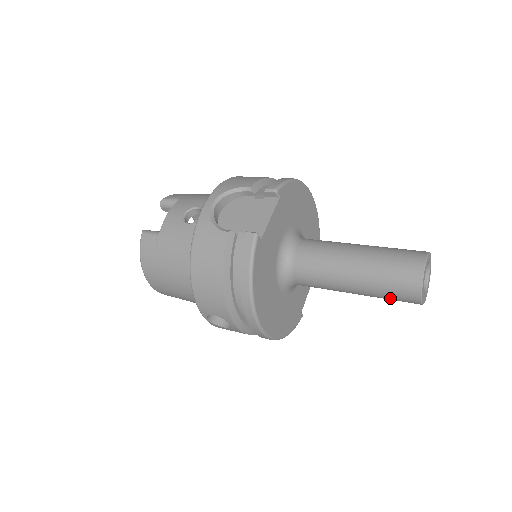
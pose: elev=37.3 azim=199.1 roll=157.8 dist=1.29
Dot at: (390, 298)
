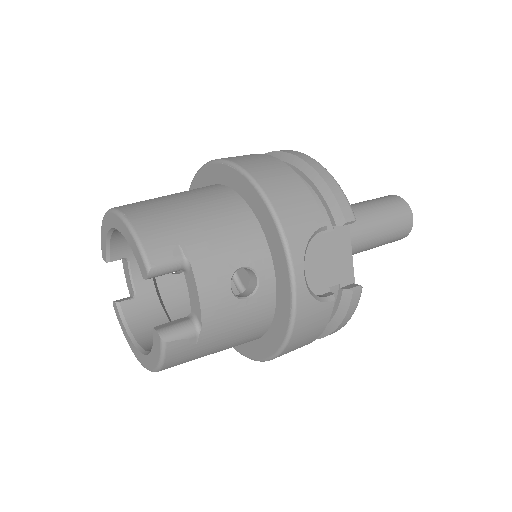
Dot at: occluded
